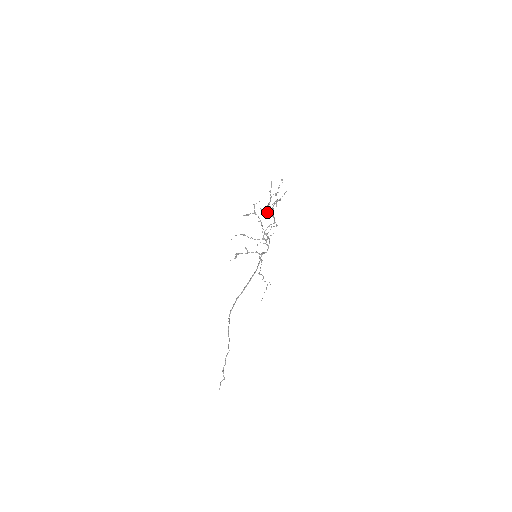
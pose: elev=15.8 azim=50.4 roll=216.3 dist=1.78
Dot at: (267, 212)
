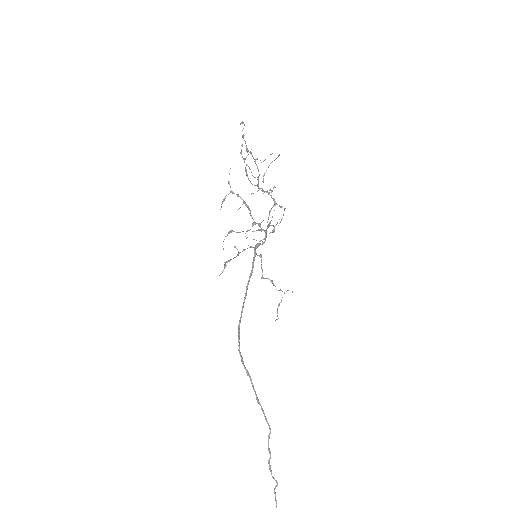
Dot at: (257, 191)
